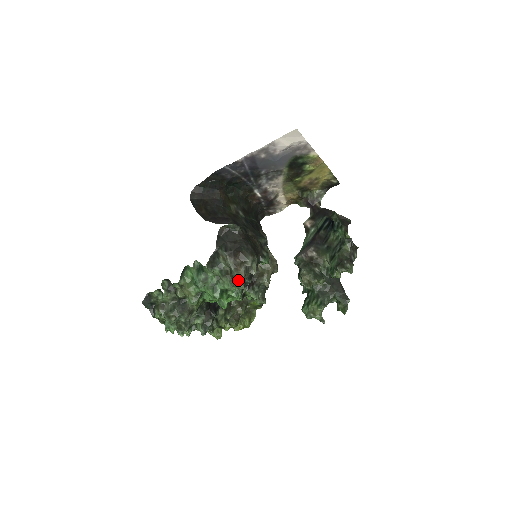
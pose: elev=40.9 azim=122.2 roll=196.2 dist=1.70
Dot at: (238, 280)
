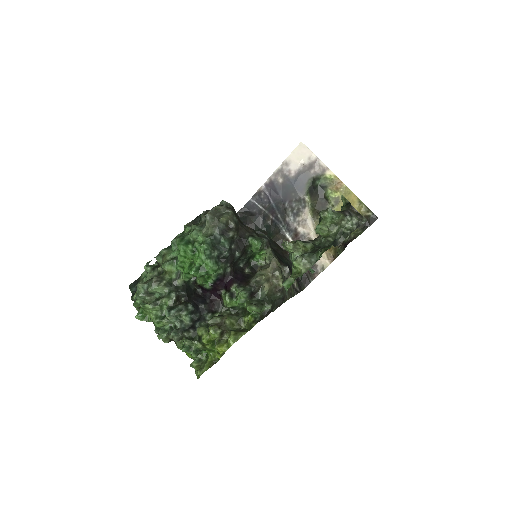
Dot at: occluded
